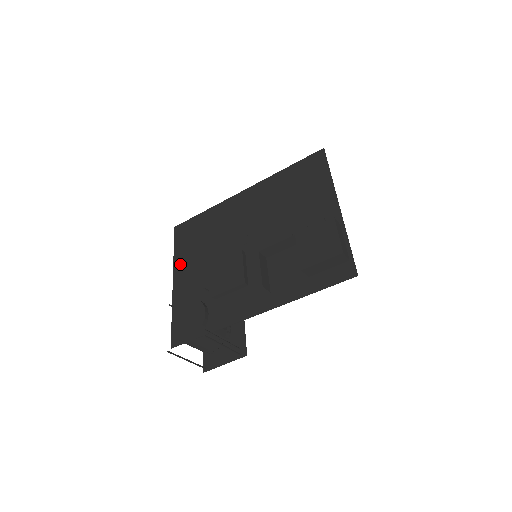
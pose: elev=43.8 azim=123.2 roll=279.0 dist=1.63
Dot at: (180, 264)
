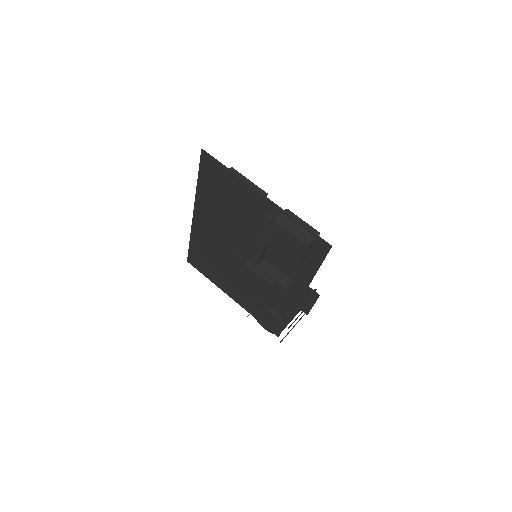
Dot at: (221, 285)
